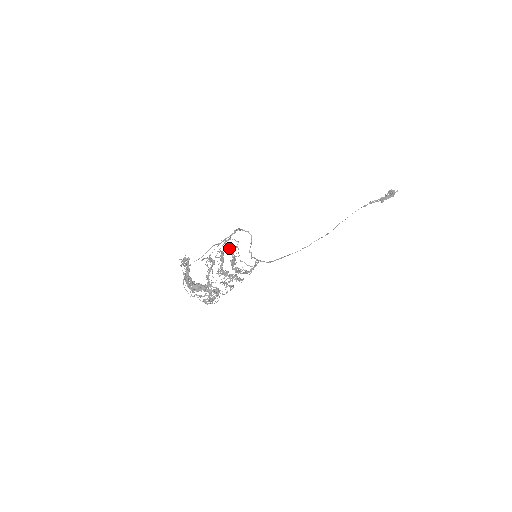
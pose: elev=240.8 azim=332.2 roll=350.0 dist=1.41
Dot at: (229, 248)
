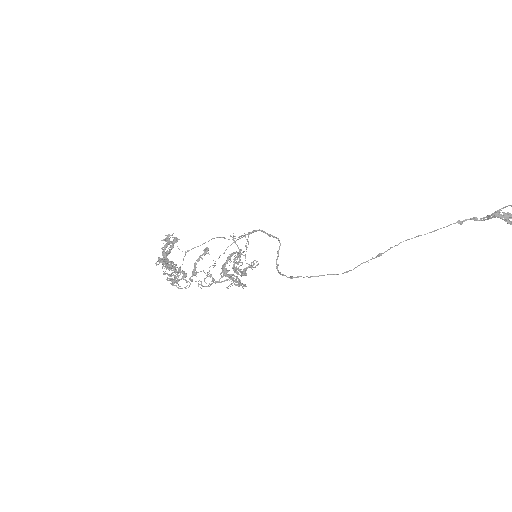
Dot at: occluded
